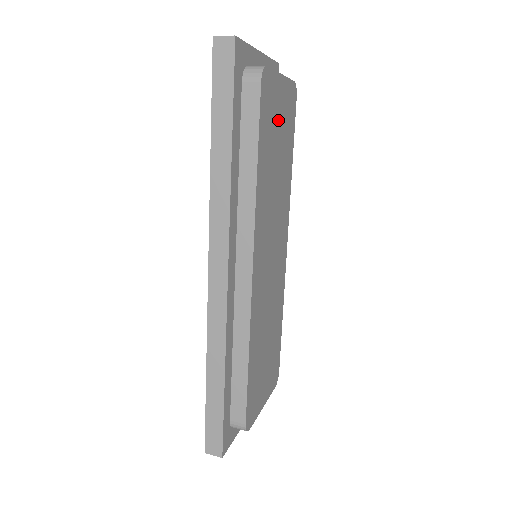
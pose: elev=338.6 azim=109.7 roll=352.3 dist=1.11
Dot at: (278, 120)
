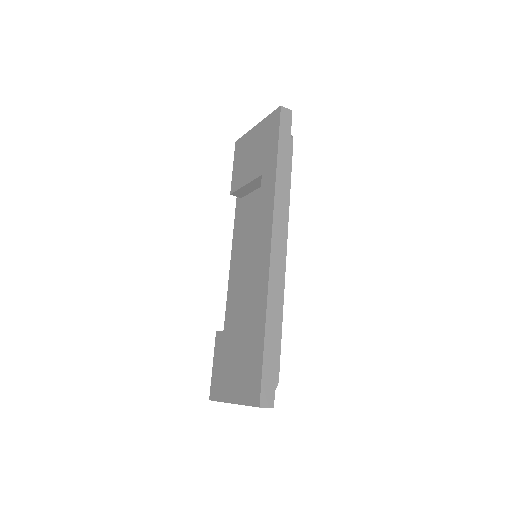
Dot at: occluded
